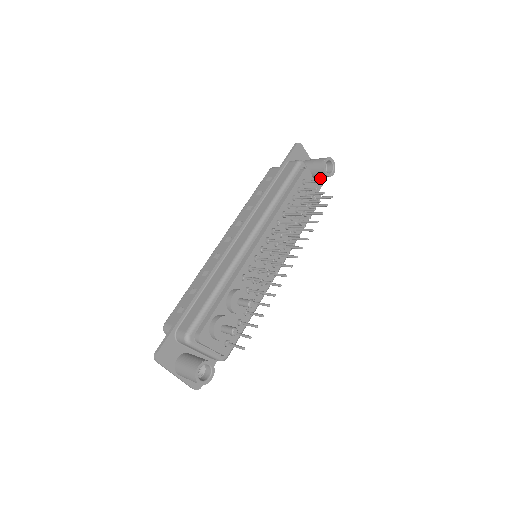
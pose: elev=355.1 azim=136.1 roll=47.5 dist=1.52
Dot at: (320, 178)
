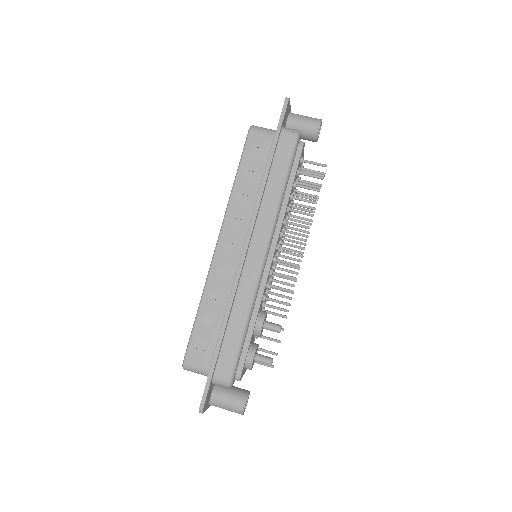
Dot at: occluded
